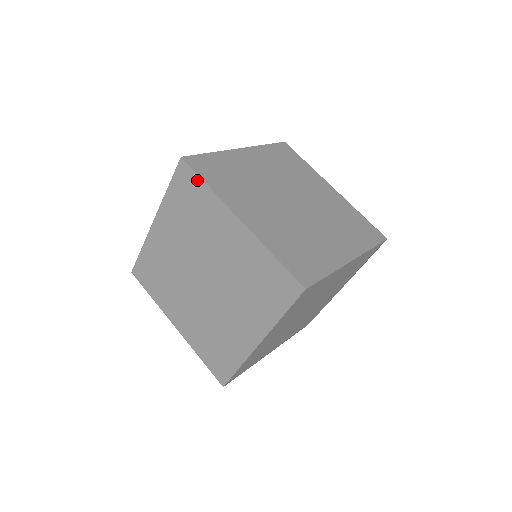
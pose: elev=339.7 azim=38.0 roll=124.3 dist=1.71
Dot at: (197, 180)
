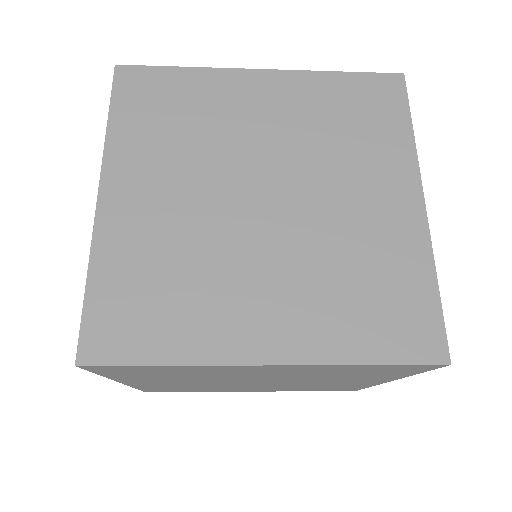
Dot at: occluded
